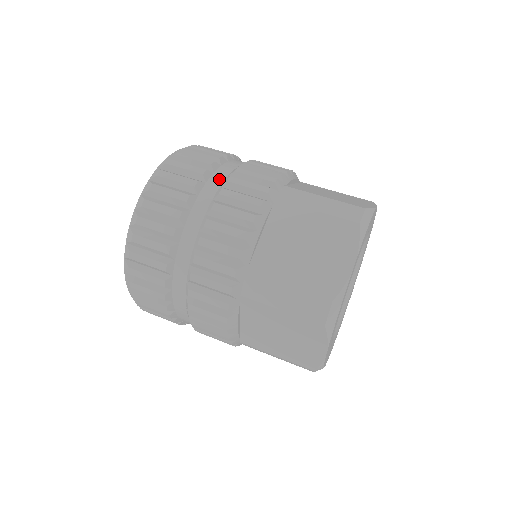
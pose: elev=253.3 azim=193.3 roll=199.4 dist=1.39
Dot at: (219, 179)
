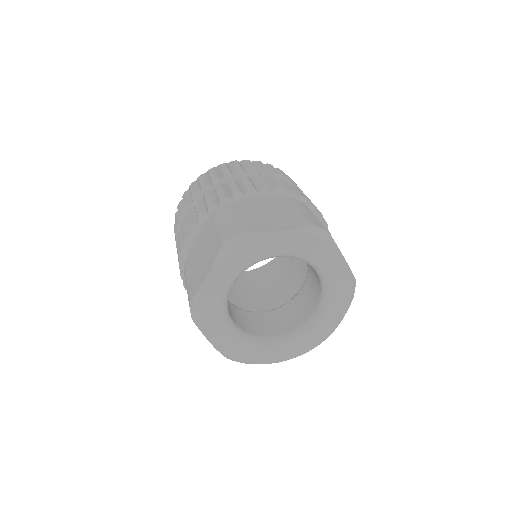
Dot at: occluded
